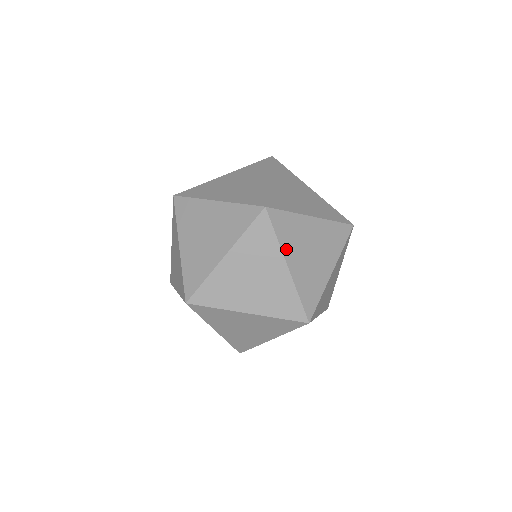
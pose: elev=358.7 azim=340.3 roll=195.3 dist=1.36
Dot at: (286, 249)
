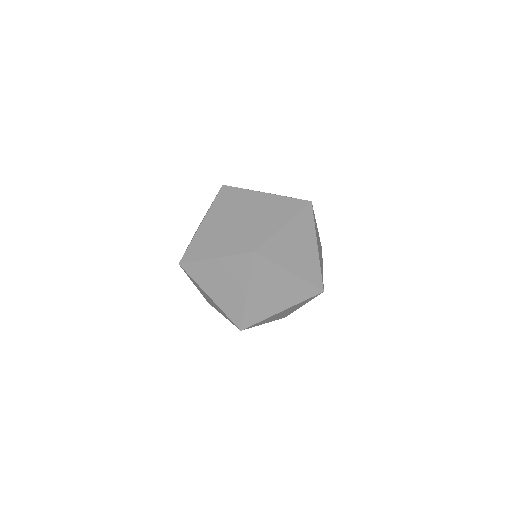
Dot at: (322, 271)
